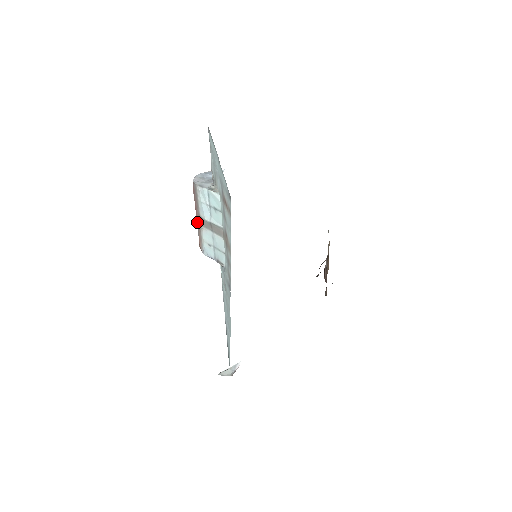
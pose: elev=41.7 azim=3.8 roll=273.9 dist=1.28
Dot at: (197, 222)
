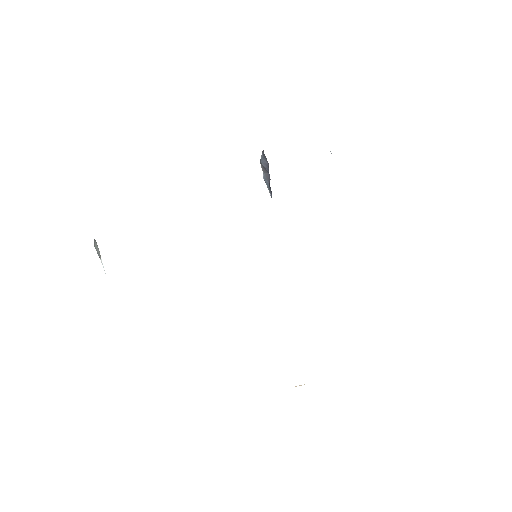
Dot at: occluded
